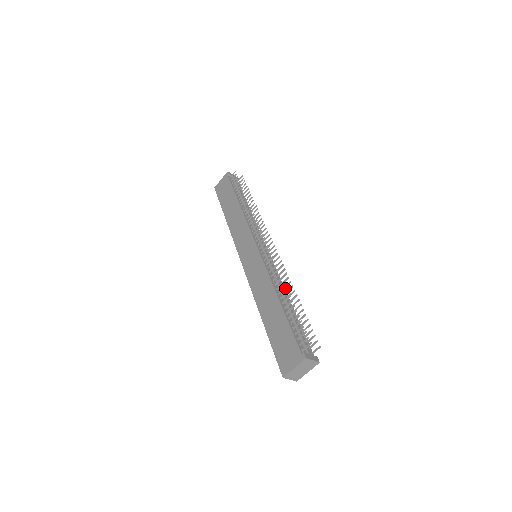
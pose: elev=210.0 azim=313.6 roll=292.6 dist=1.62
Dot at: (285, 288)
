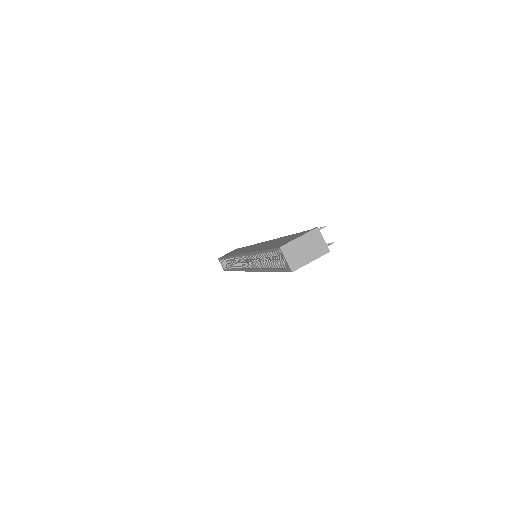
Dot at: occluded
